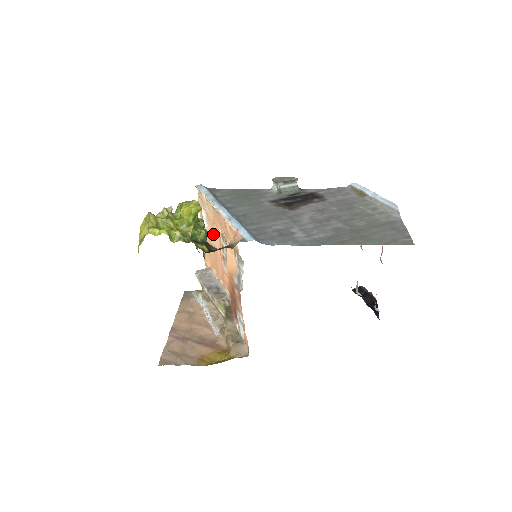
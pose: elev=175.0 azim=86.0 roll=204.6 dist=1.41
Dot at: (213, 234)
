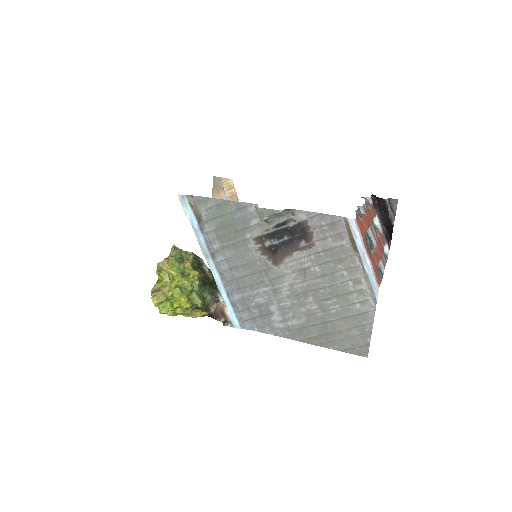
Dot at: occluded
